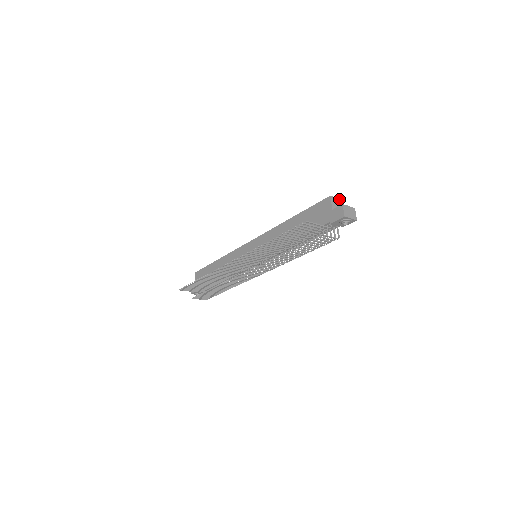
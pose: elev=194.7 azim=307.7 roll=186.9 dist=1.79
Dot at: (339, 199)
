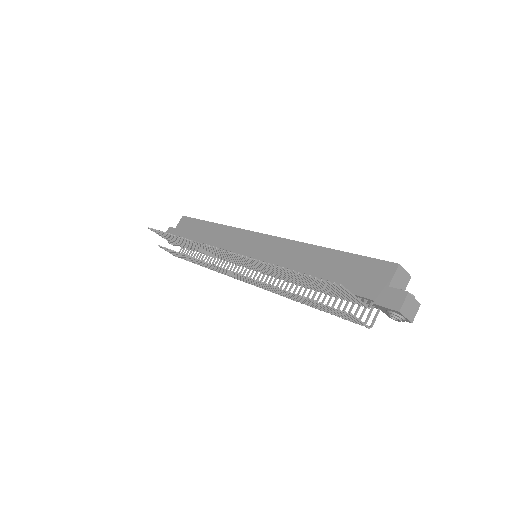
Dot at: (408, 274)
